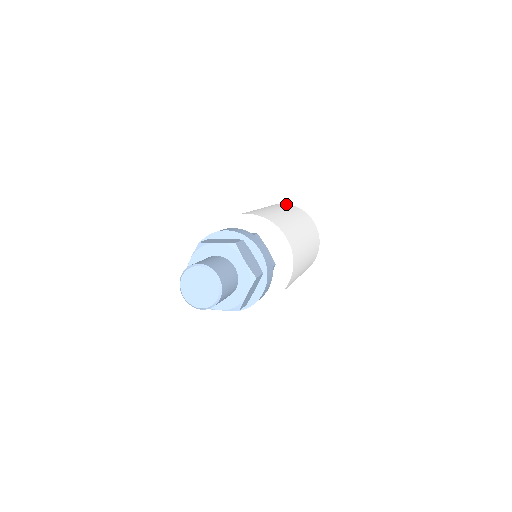
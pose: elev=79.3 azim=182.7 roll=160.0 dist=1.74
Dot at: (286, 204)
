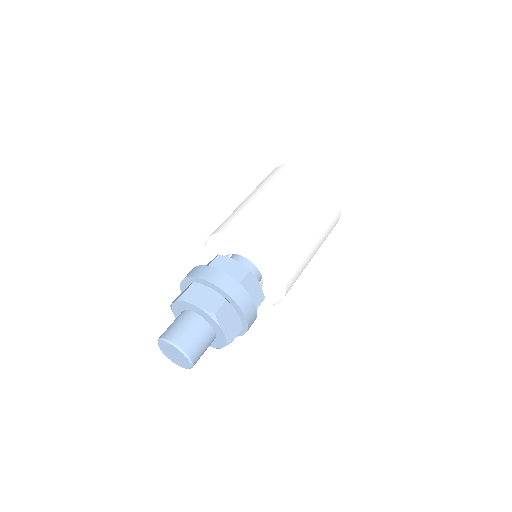
Dot at: (274, 169)
